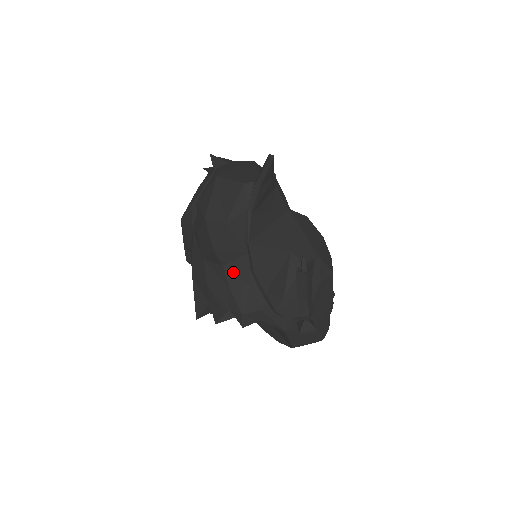
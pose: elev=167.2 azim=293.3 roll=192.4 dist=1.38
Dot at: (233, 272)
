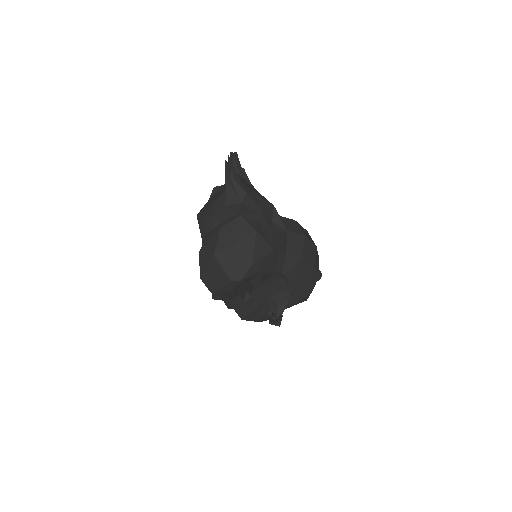
Dot at: occluded
